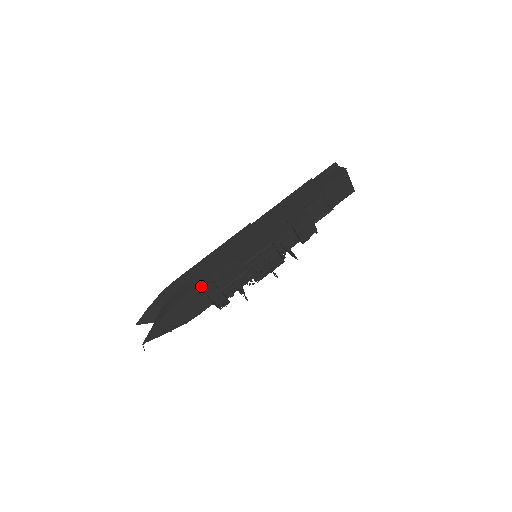
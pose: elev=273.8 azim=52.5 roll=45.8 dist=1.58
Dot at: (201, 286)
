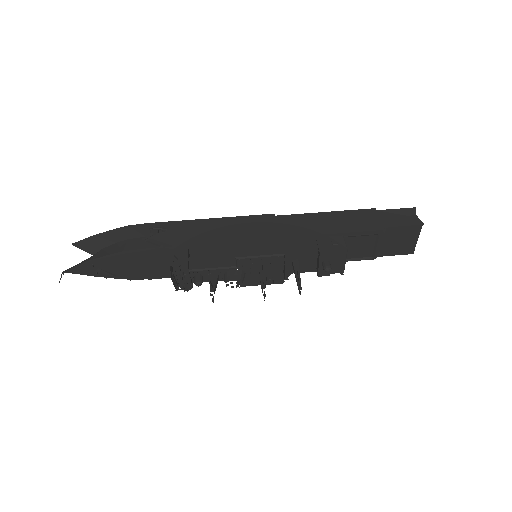
Dot at: (171, 250)
